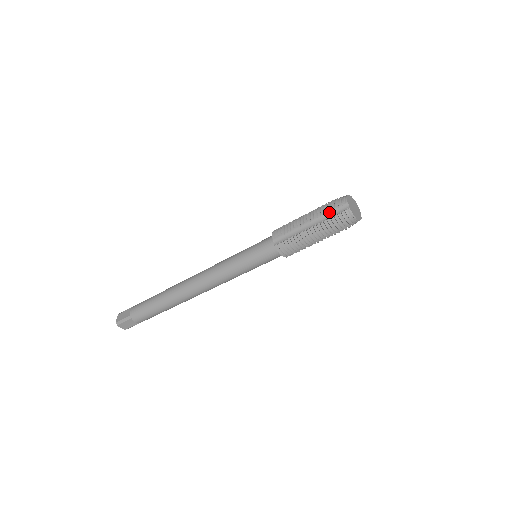
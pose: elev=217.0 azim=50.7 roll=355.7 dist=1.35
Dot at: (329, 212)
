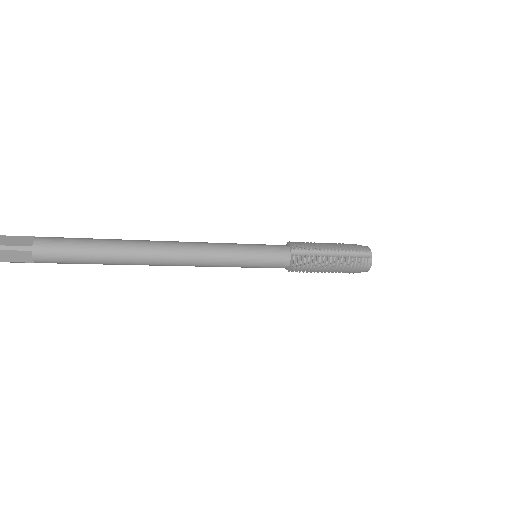
Dot at: (354, 252)
